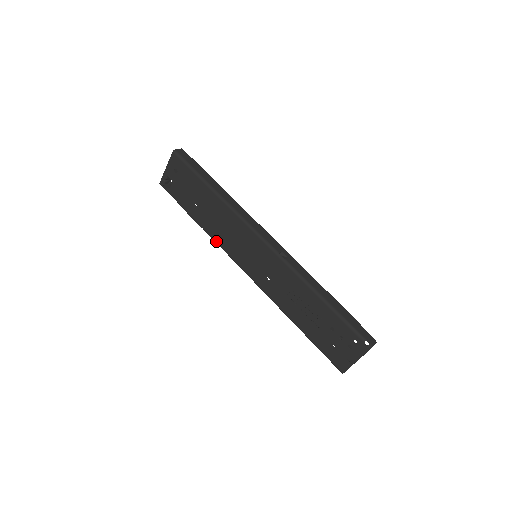
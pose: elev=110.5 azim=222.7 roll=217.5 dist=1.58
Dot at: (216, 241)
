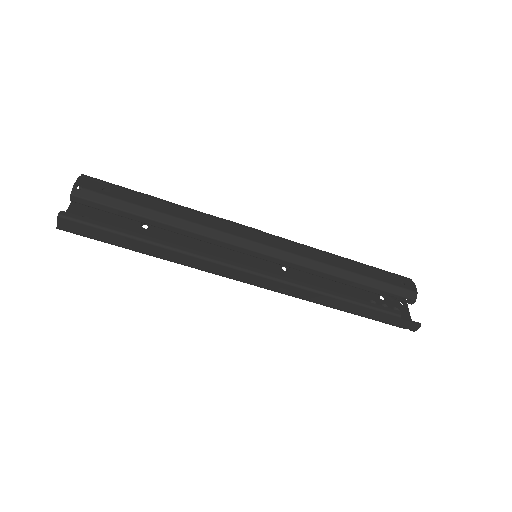
Dot at: occluded
